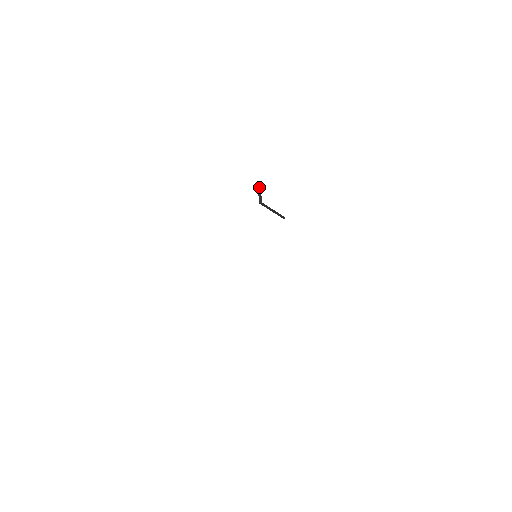
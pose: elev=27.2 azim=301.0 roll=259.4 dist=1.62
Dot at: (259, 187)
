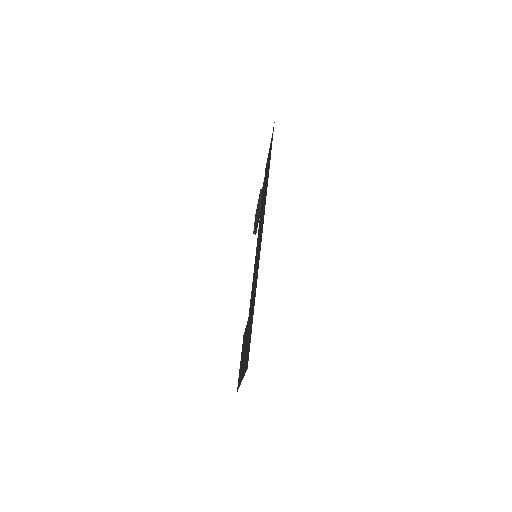
Dot at: occluded
